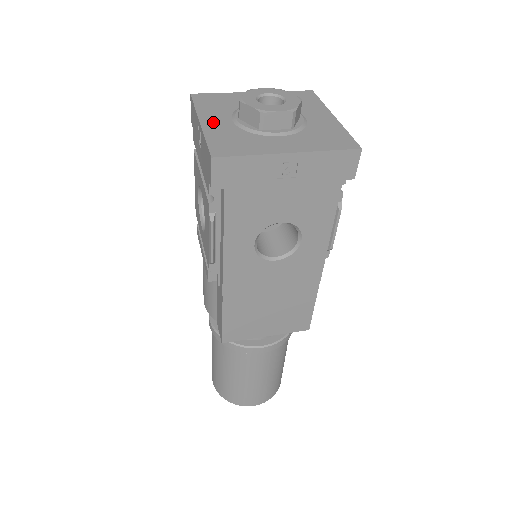
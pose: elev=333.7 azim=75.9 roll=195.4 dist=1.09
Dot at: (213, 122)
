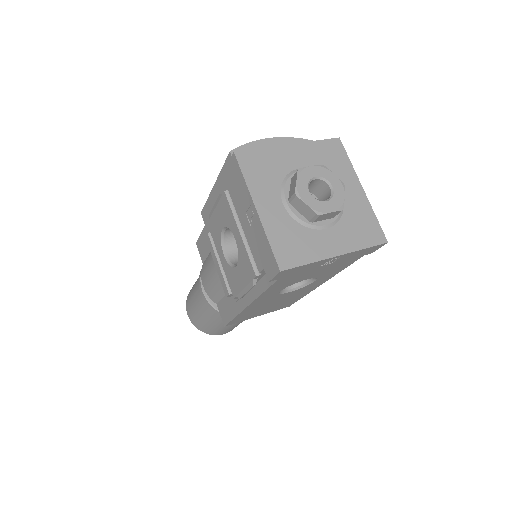
Dot at: (268, 209)
